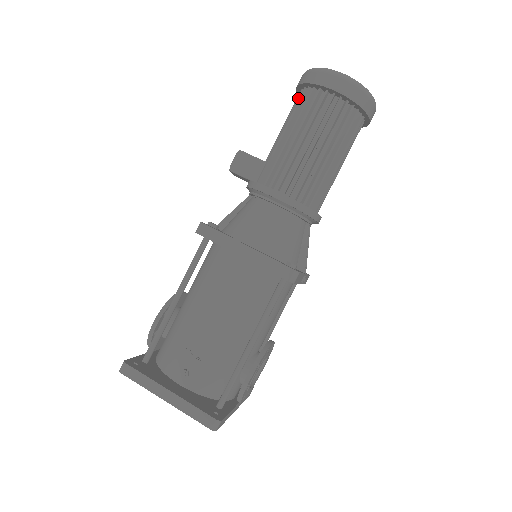
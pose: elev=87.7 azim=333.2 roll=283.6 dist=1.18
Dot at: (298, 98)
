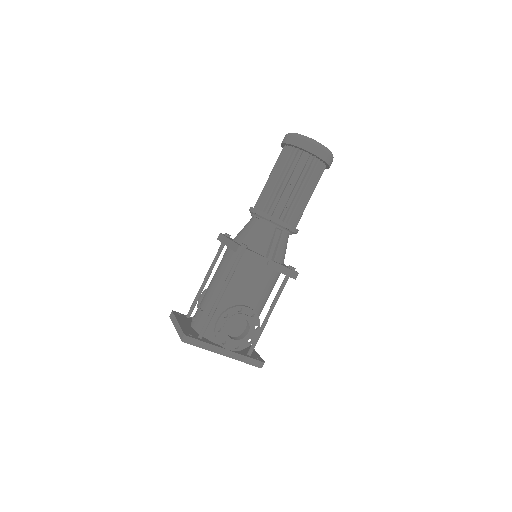
Dot at: occluded
